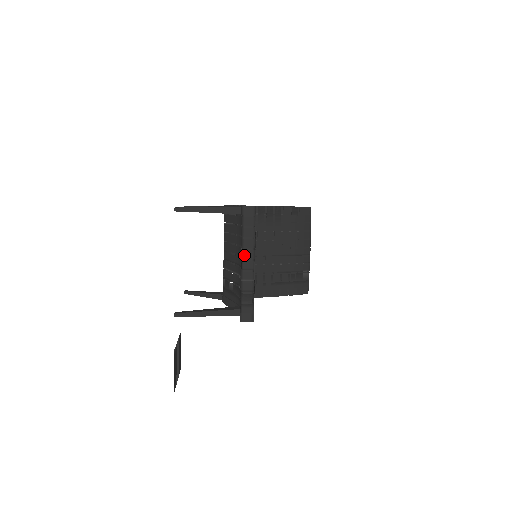
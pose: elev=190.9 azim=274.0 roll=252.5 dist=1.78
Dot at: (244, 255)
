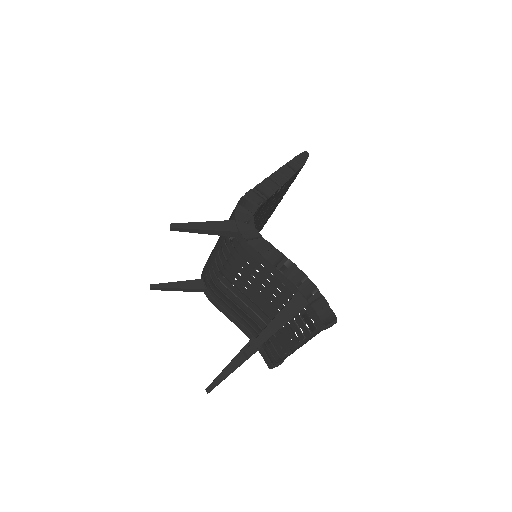
Dot at: occluded
